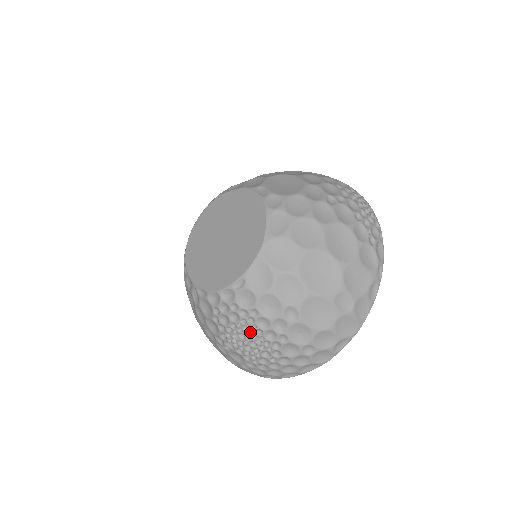
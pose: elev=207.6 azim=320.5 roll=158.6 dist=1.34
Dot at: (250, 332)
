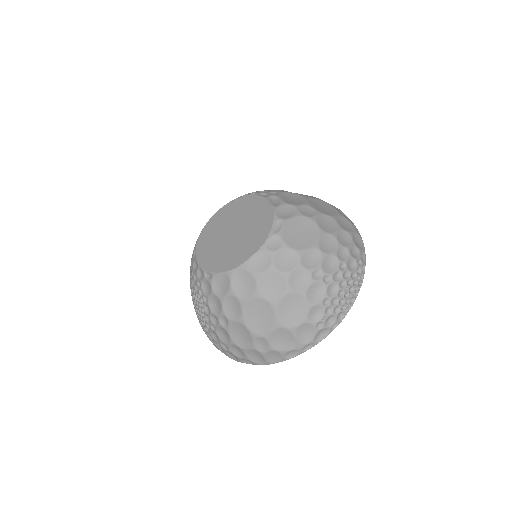
Dot at: (199, 305)
